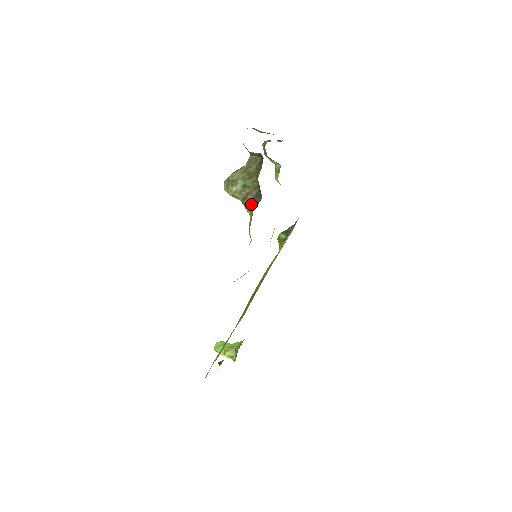
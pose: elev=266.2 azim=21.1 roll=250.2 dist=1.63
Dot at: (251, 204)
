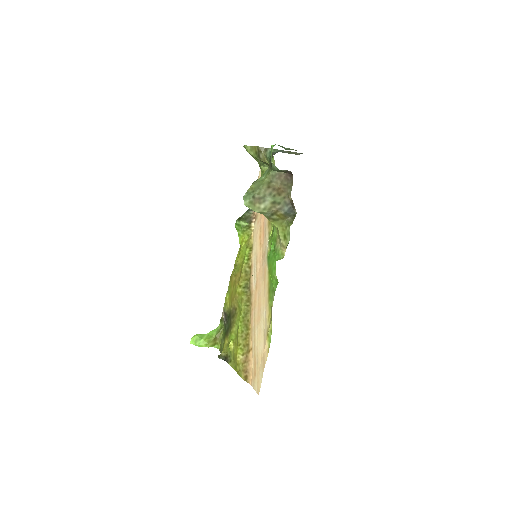
Dot at: (281, 219)
